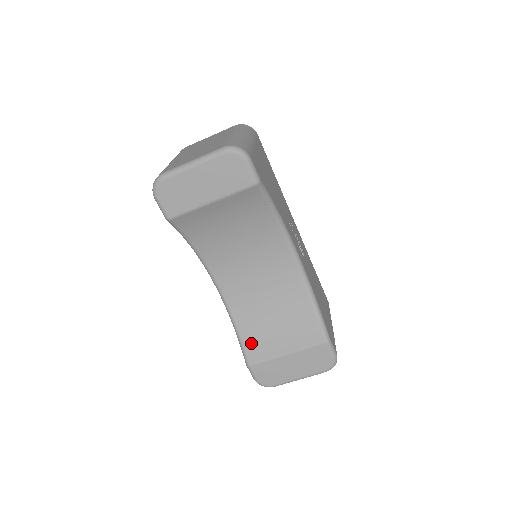
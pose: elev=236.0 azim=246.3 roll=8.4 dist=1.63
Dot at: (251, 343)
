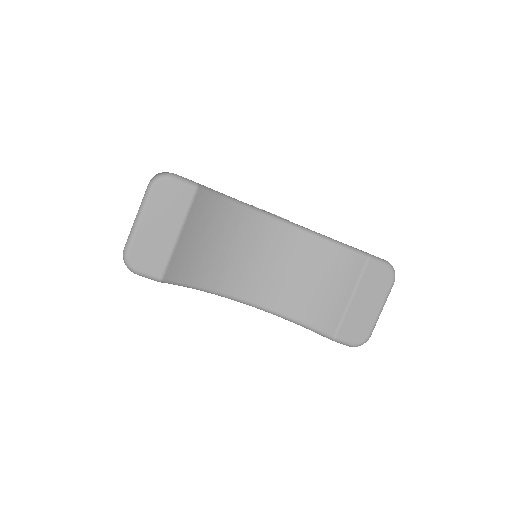
Dot at: (318, 320)
